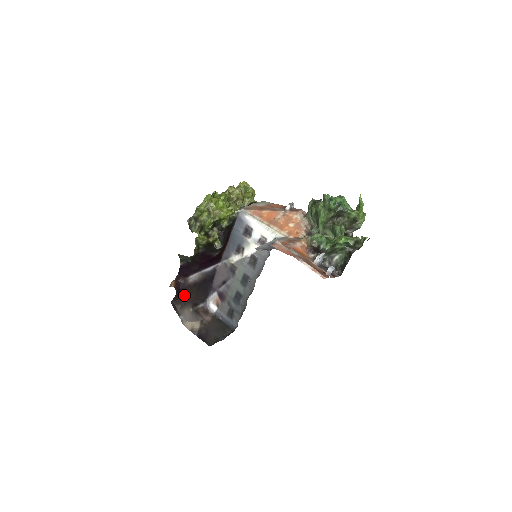
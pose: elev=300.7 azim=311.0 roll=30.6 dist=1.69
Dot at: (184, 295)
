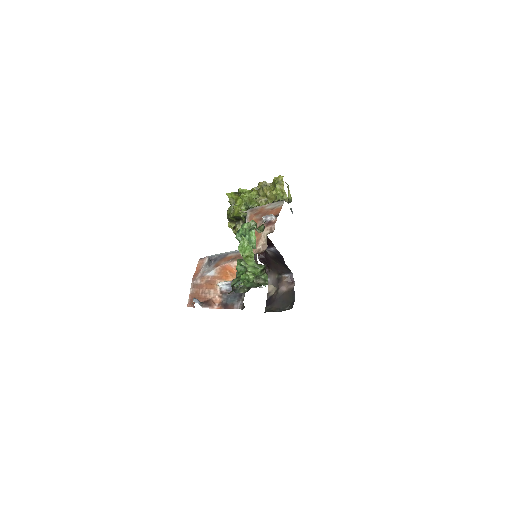
Dot at: (271, 263)
